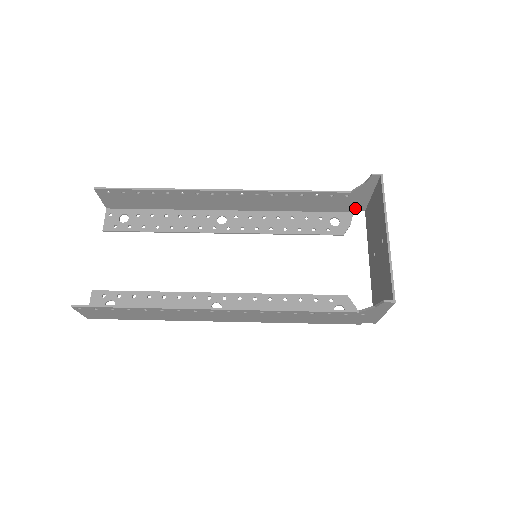
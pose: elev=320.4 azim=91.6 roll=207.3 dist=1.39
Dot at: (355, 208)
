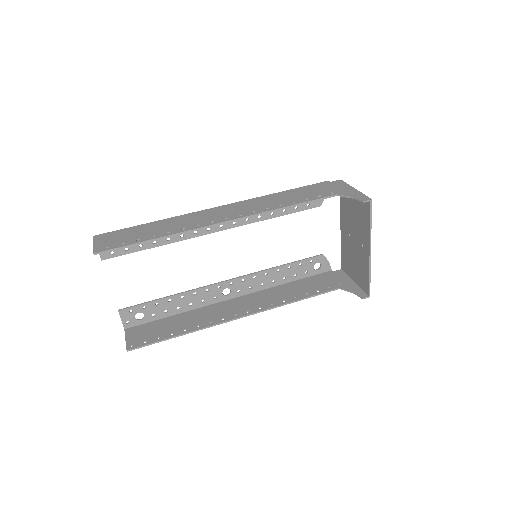
Dot at: (332, 185)
